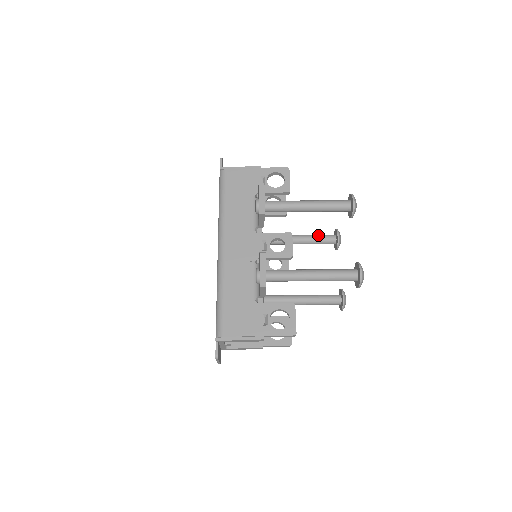
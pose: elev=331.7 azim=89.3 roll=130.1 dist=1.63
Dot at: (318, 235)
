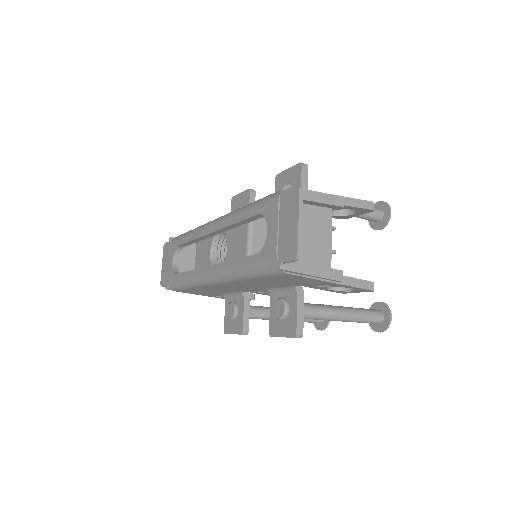
Dot at: occluded
